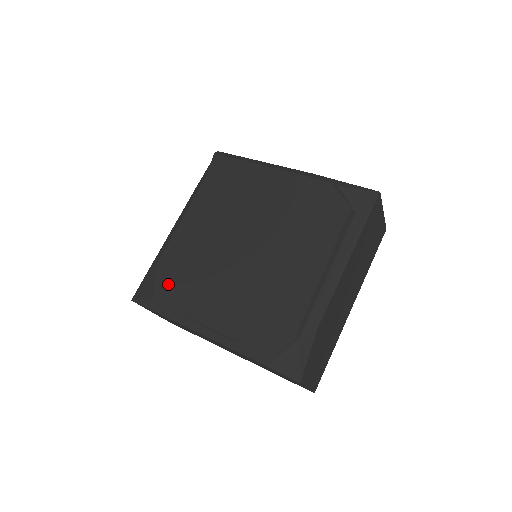
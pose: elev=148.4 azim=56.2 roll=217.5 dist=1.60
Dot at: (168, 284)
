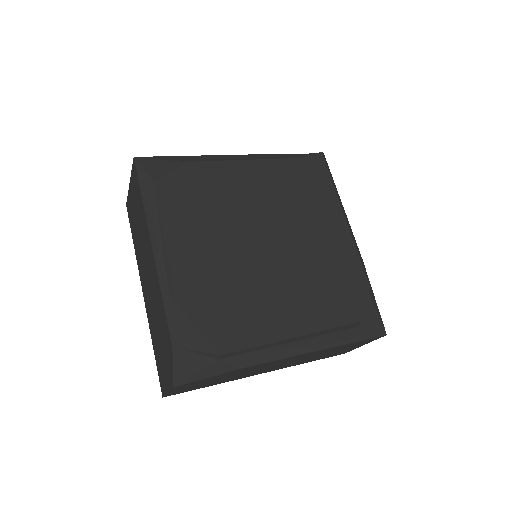
Dot at: (178, 187)
